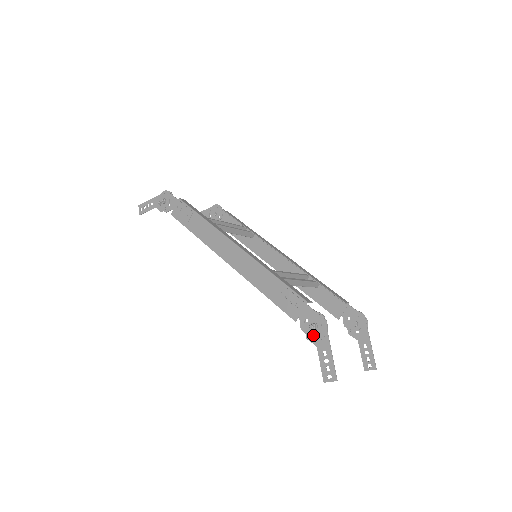
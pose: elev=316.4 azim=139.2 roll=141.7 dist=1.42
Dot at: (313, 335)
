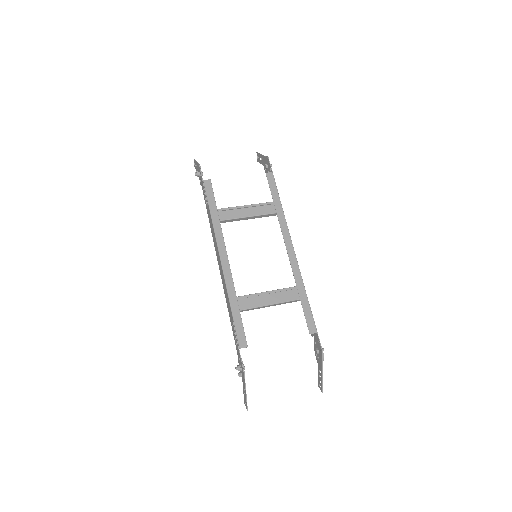
Dot at: (238, 374)
